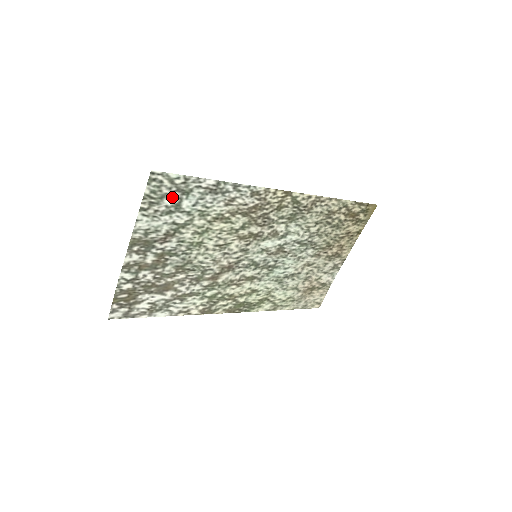
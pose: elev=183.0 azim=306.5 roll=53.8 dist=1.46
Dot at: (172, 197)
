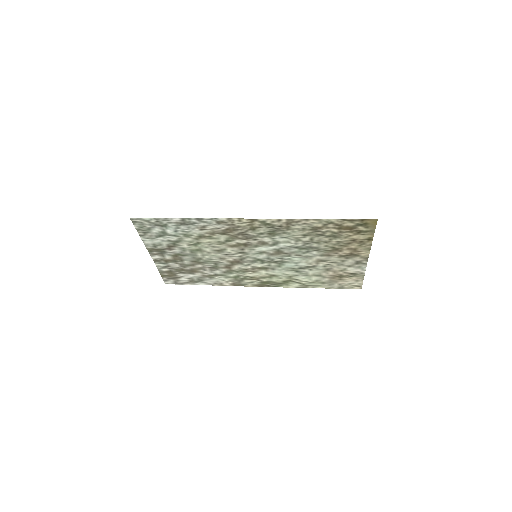
Dot at: (156, 229)
